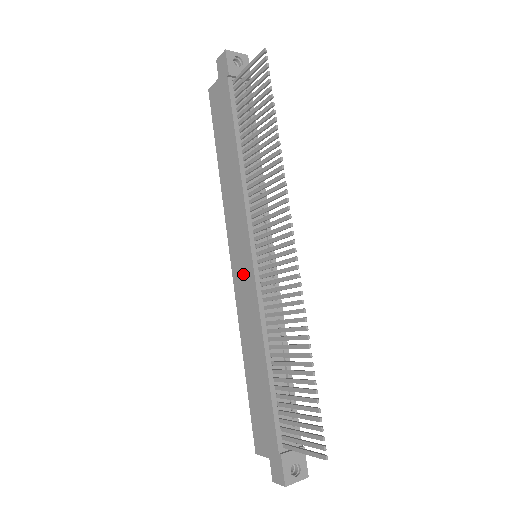
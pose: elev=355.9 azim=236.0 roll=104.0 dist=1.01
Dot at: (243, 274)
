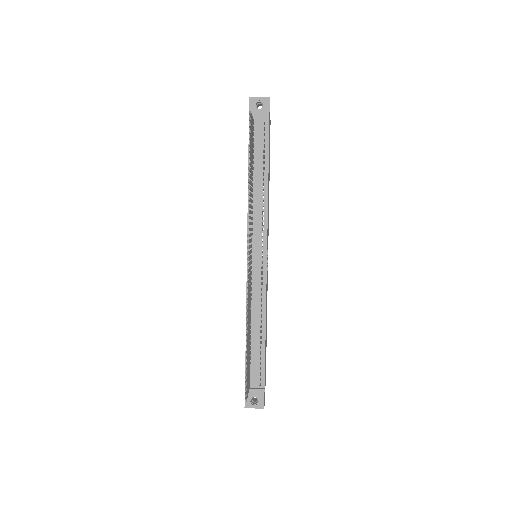
Dot at: occluded
